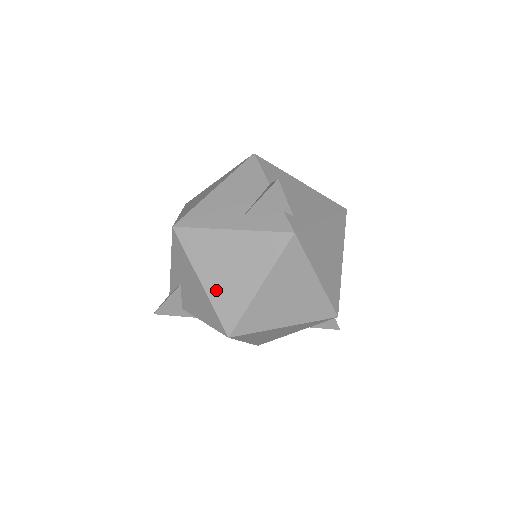
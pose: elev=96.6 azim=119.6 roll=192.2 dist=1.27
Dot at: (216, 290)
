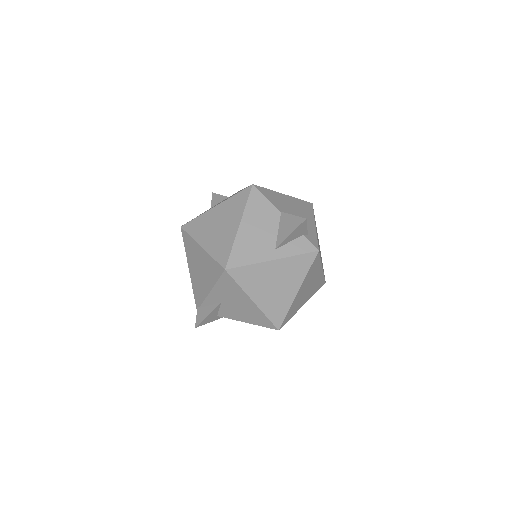
Dot at: (266, 303)
